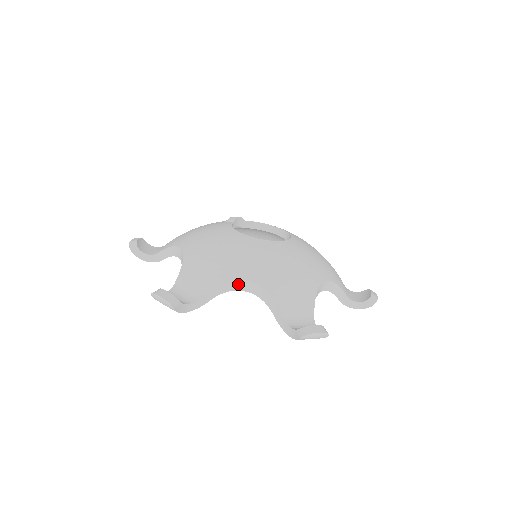
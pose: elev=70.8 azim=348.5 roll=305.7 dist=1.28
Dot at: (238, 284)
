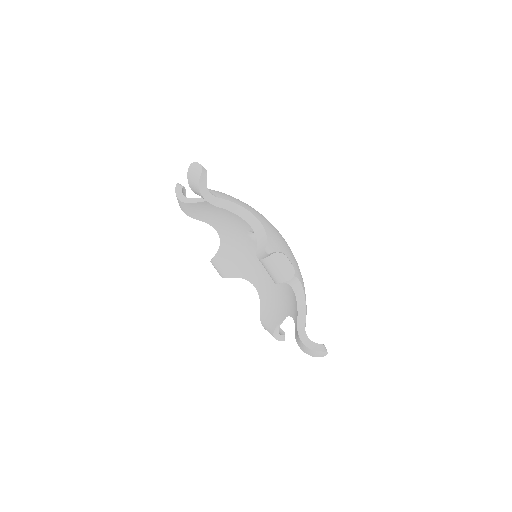
Dot at: (248, 216)
